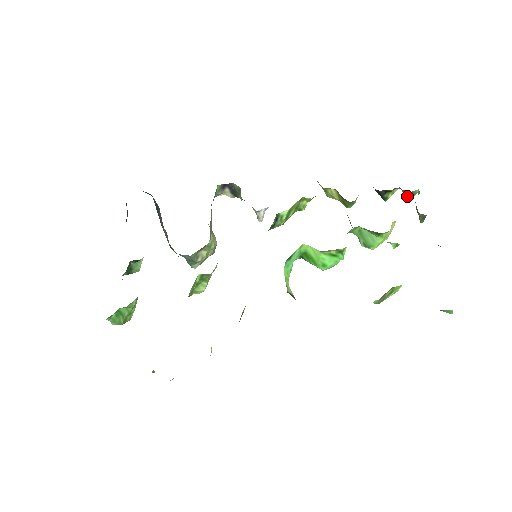
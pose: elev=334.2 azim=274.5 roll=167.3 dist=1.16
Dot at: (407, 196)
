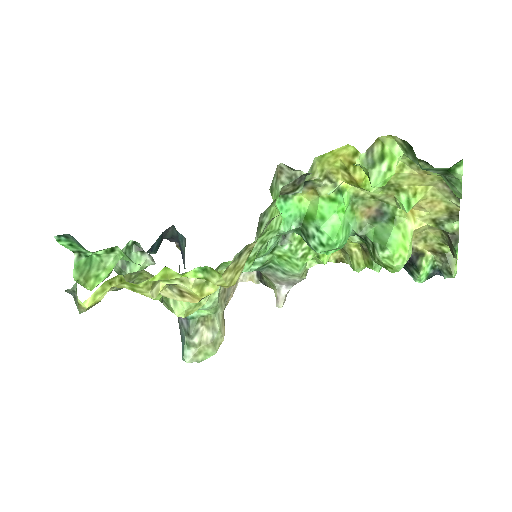
Dot at: (448, 275)
